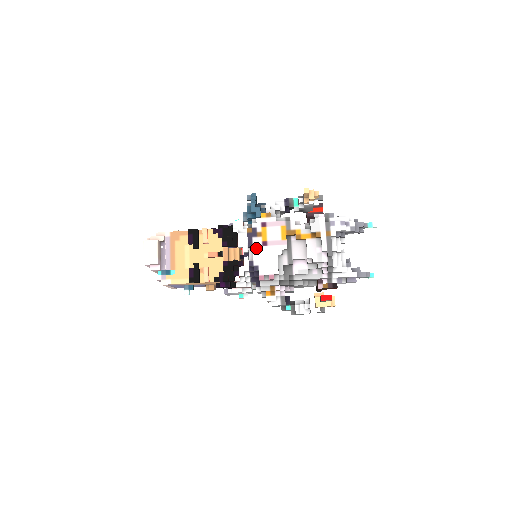
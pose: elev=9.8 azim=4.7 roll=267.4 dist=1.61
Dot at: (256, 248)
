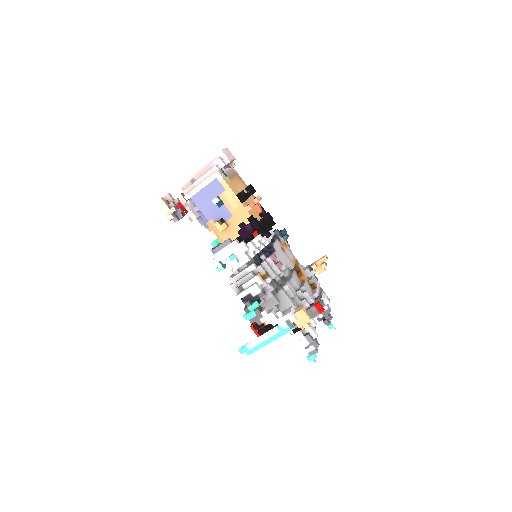
Dot at: (277, 244)
